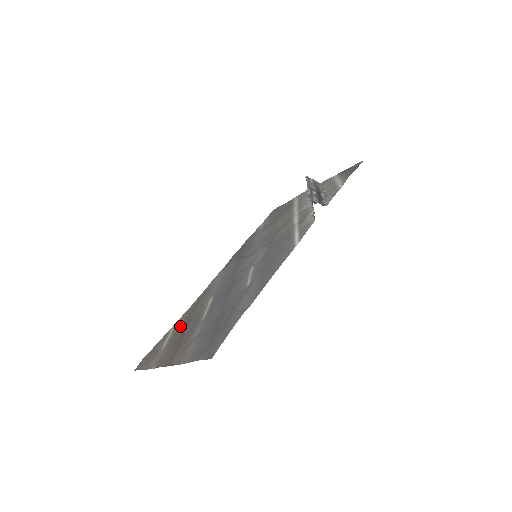
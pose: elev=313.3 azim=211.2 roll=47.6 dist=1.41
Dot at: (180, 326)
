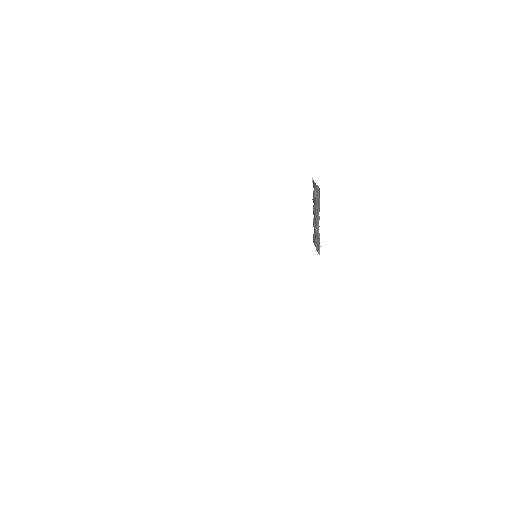
Dot at: occluded
